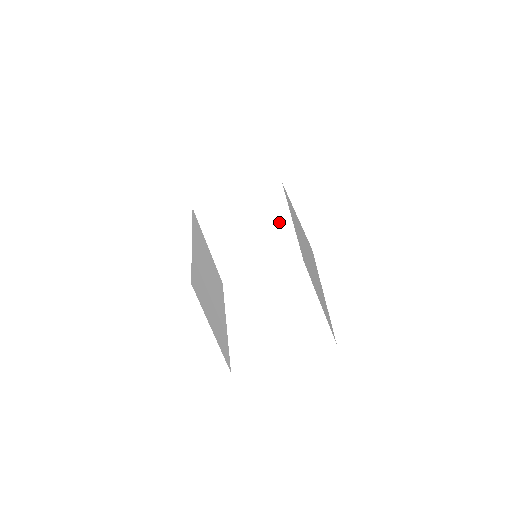
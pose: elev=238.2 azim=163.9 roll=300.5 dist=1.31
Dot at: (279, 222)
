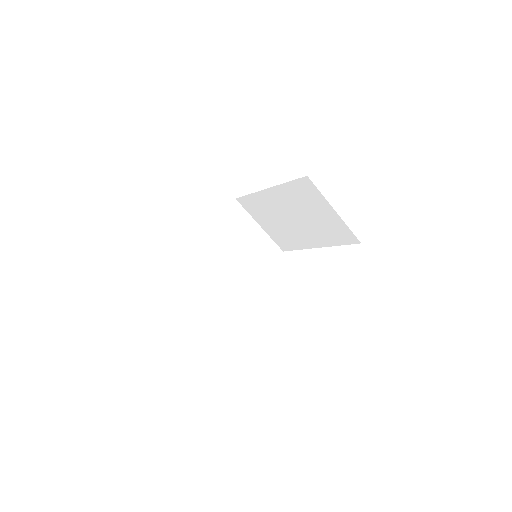
Dot at: (251, 230)
